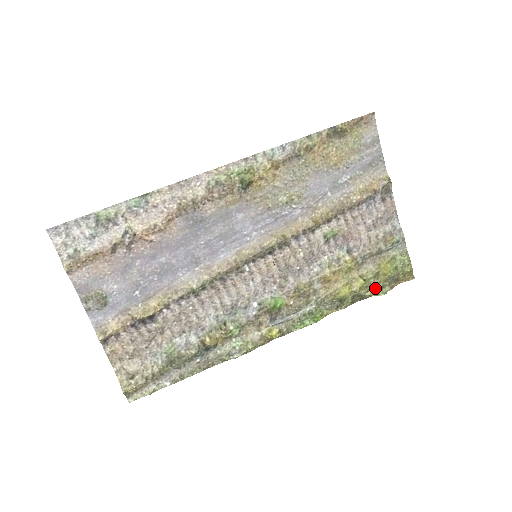
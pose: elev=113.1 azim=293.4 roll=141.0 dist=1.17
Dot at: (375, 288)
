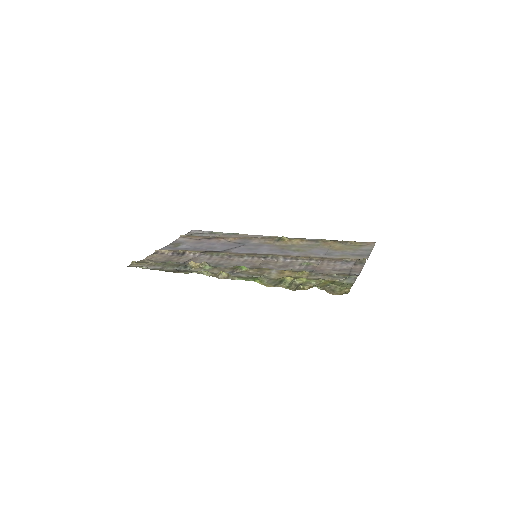
Dot at: (311, 286)
